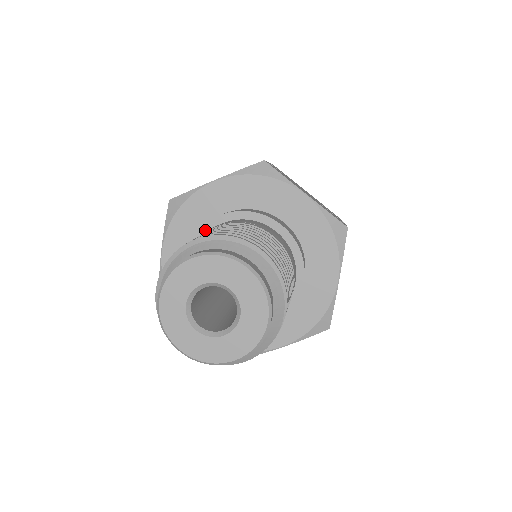
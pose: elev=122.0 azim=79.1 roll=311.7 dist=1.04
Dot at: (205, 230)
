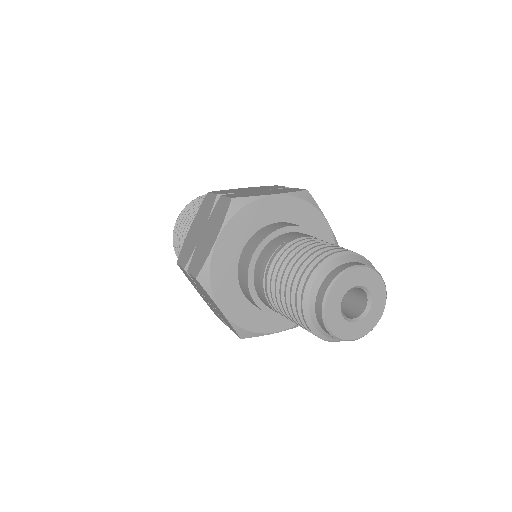
Dot at: (251, 273)
